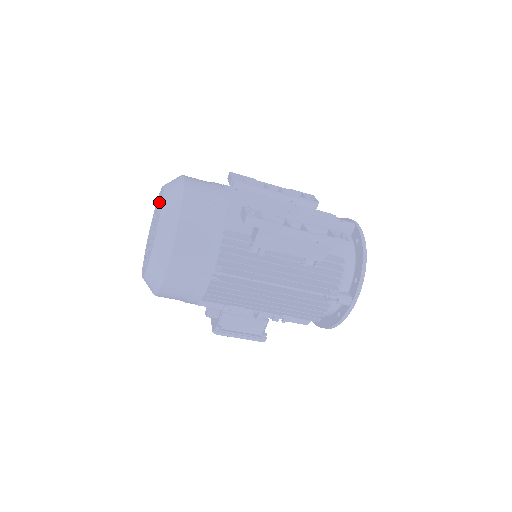
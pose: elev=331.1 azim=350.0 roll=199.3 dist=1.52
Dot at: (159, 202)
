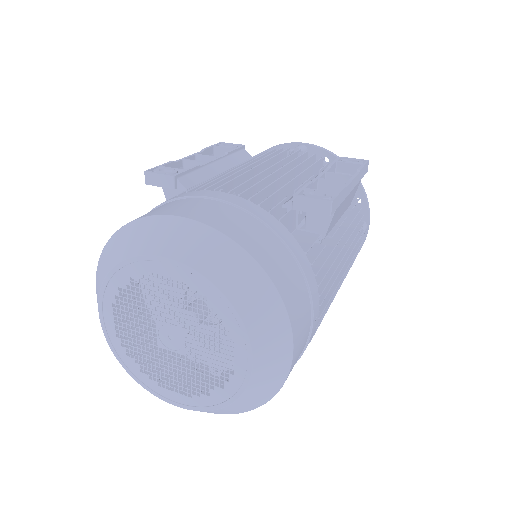
Dot at: occluded
